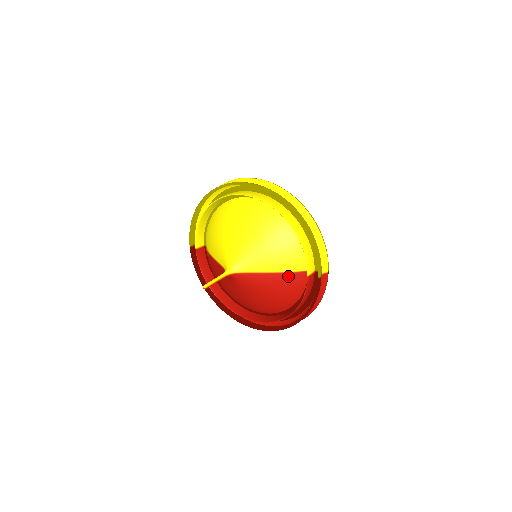
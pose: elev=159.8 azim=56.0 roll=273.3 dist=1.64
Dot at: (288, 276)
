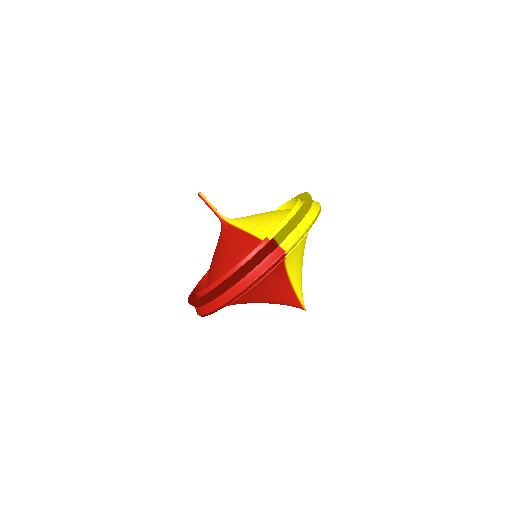
Dot at: (256, 242)
